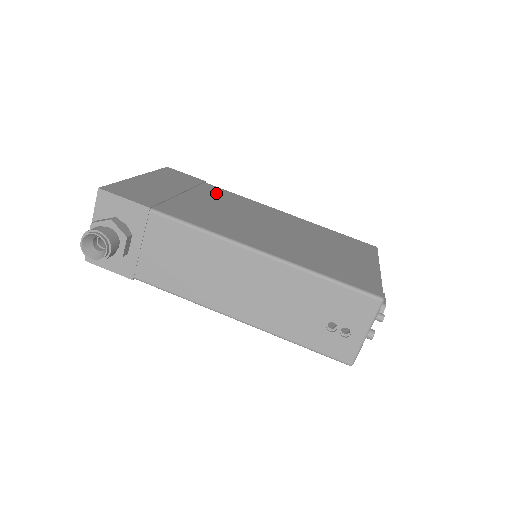
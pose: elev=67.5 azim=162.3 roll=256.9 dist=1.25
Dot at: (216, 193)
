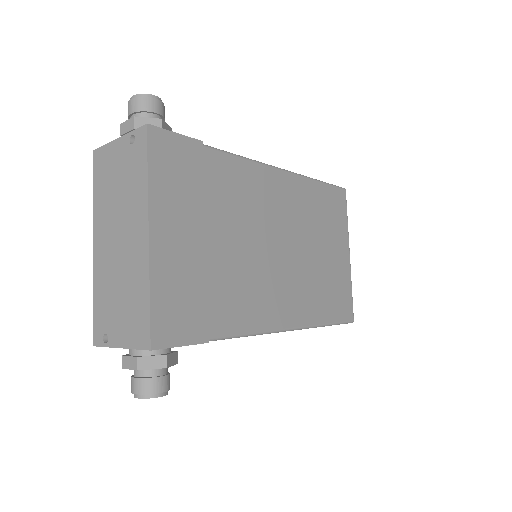
Dot at: (226, 186)
